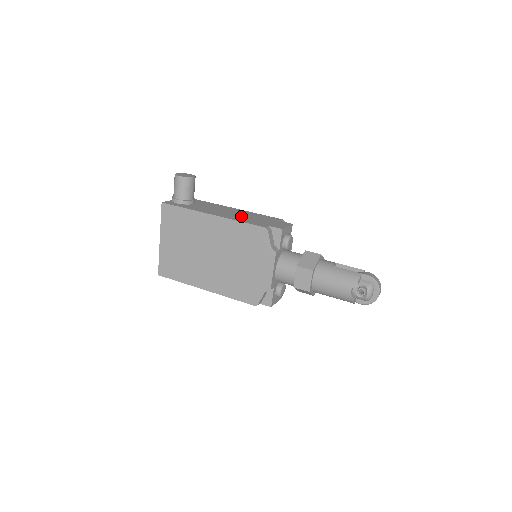
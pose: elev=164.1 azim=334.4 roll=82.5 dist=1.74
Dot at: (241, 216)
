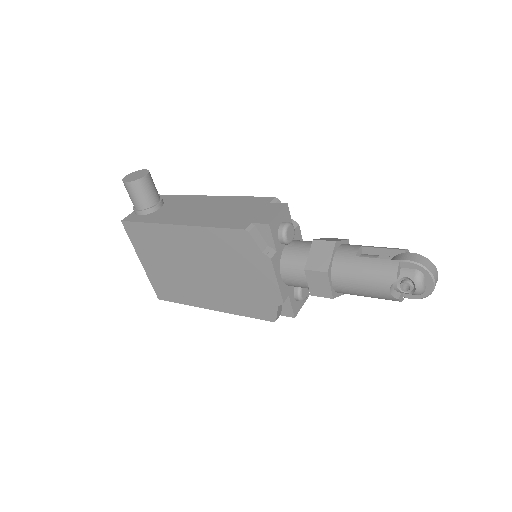
Dot at: (217, 213)
